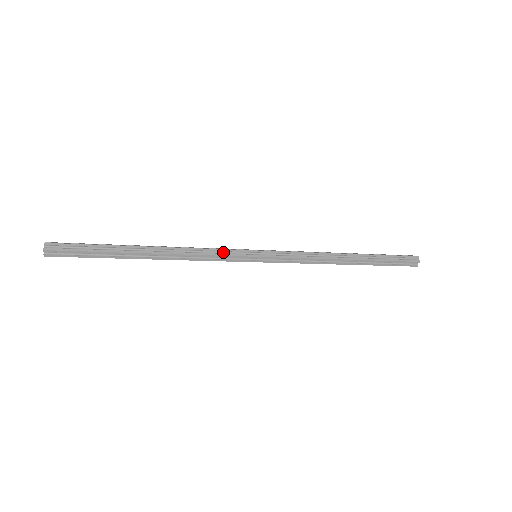
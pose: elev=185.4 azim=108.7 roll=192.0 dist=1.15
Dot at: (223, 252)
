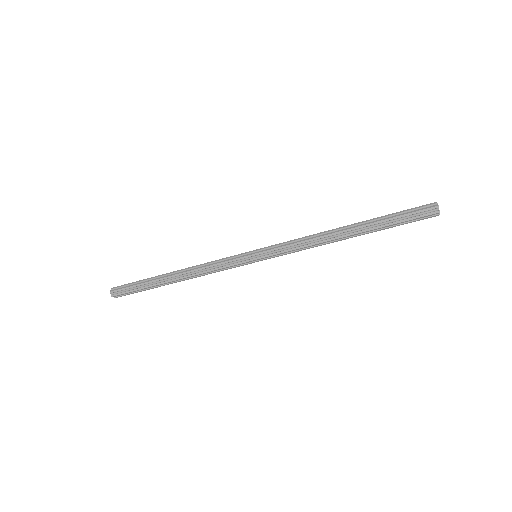
Dot at: (226, 260)
